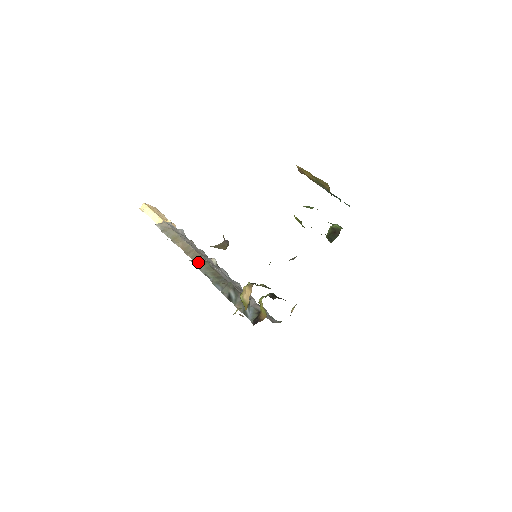
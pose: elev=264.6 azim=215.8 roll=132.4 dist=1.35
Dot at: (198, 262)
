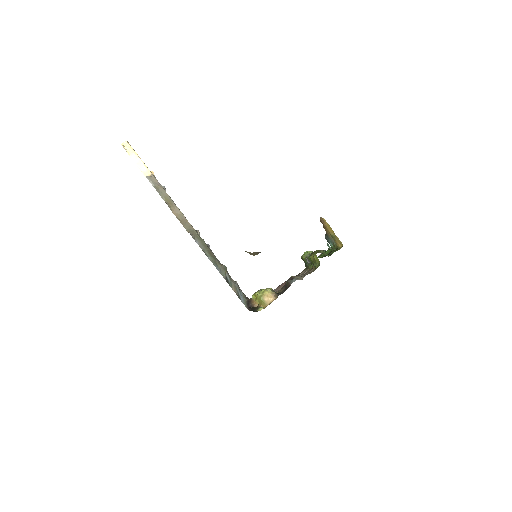
Dot at: (194, 236)
